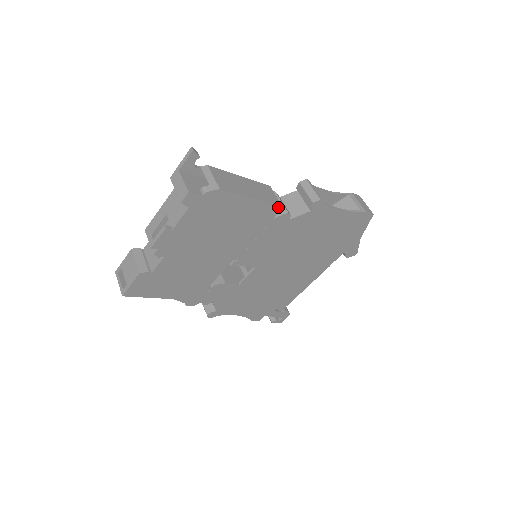
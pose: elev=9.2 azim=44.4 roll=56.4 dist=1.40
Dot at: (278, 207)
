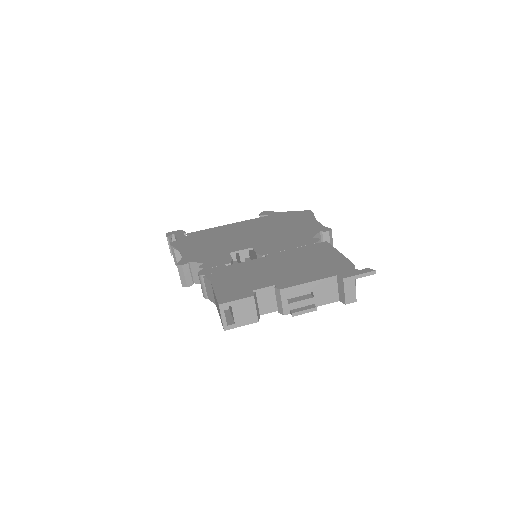
Dot at: occluded
